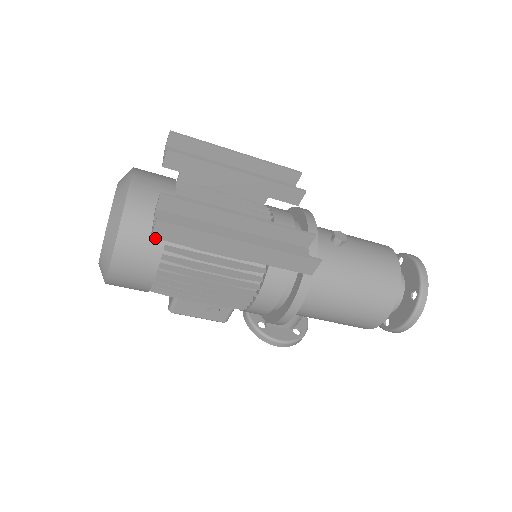
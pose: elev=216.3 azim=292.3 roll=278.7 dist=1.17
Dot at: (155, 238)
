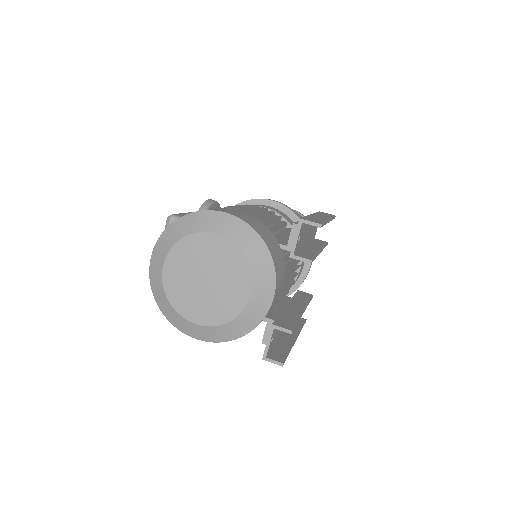
Dot at: (263, 358)
